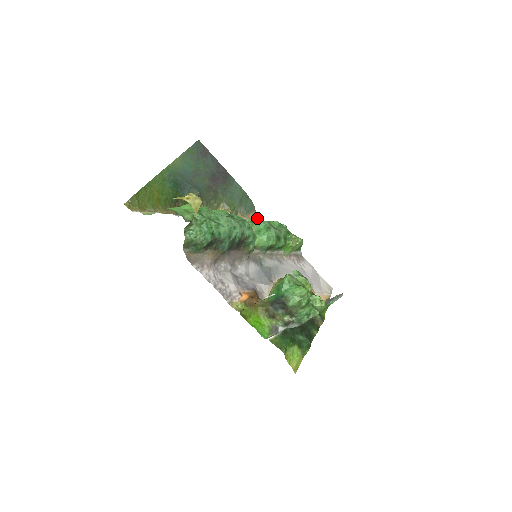
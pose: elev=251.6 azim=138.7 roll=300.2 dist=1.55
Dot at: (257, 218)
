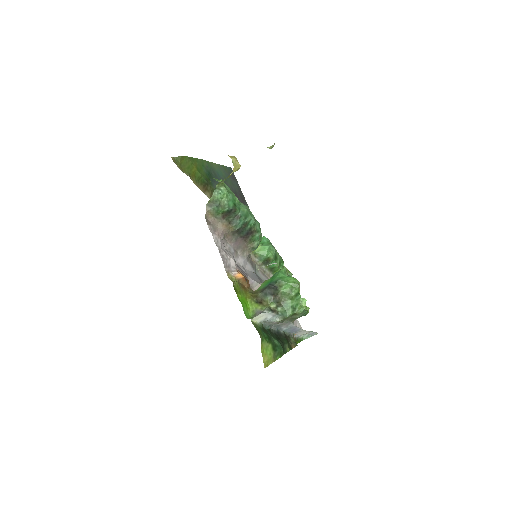
Dot at: occluded
